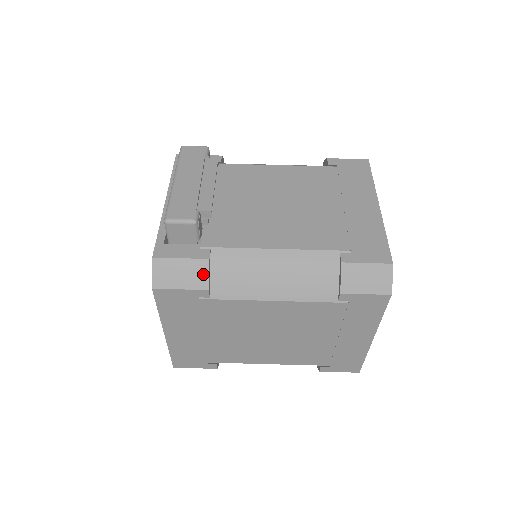
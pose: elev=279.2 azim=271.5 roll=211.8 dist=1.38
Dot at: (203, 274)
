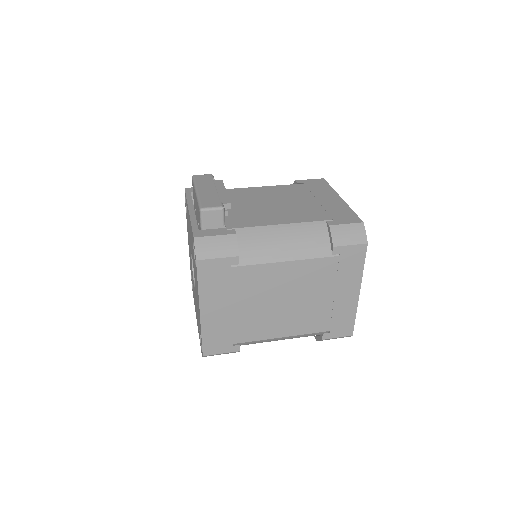
Dot at: (233, 245)
